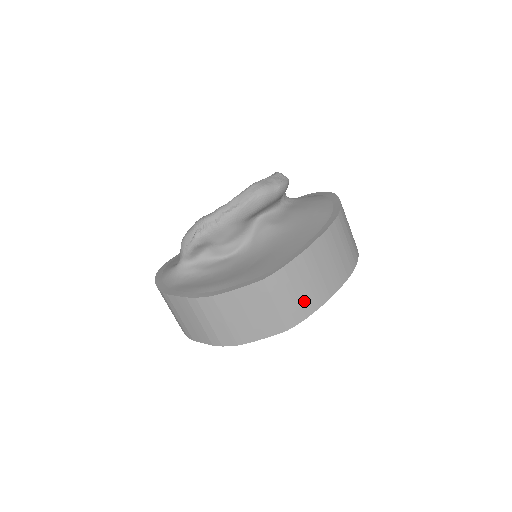
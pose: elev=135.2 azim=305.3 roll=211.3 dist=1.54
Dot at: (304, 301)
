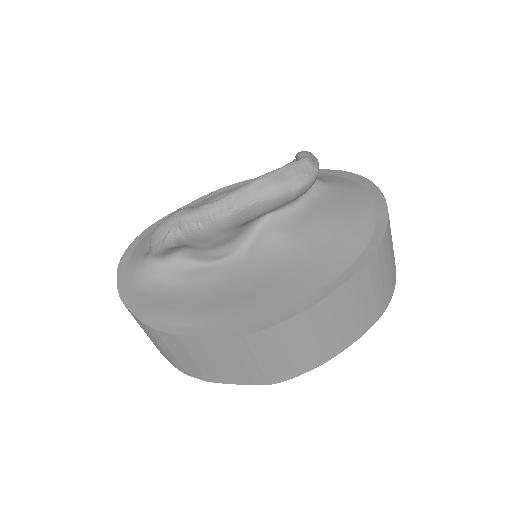
Dot at: (298, 360)
